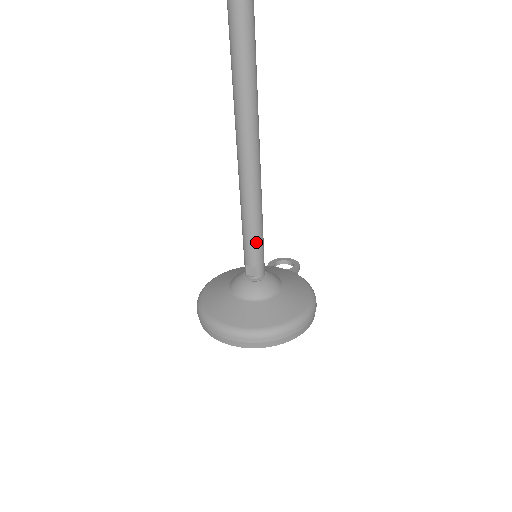
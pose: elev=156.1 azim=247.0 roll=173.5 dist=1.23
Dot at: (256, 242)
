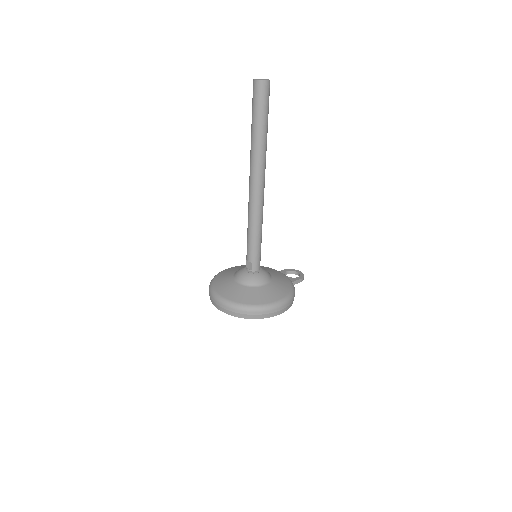
Dot at: (253, 245)
